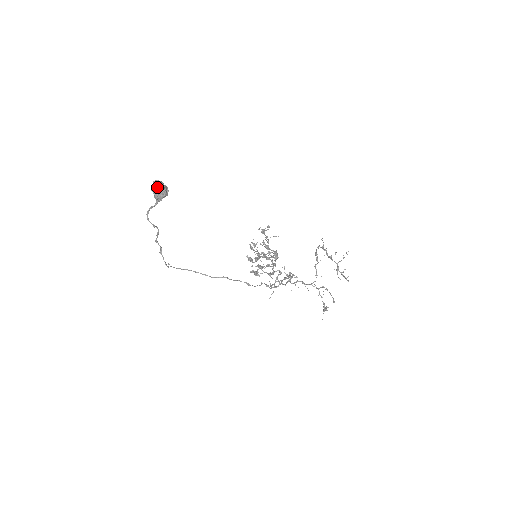
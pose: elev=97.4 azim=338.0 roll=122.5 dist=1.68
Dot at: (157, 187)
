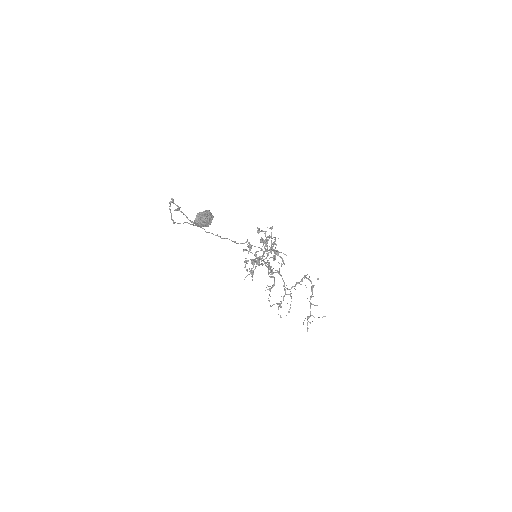
Dot at: (203, 224)
